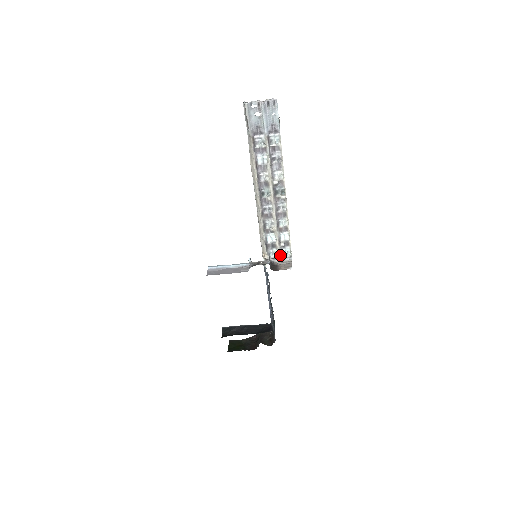
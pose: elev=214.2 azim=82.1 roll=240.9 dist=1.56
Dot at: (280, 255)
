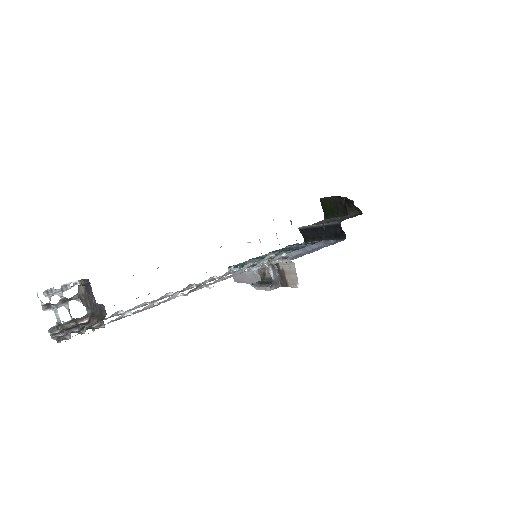
Dot at: (277, 259)
